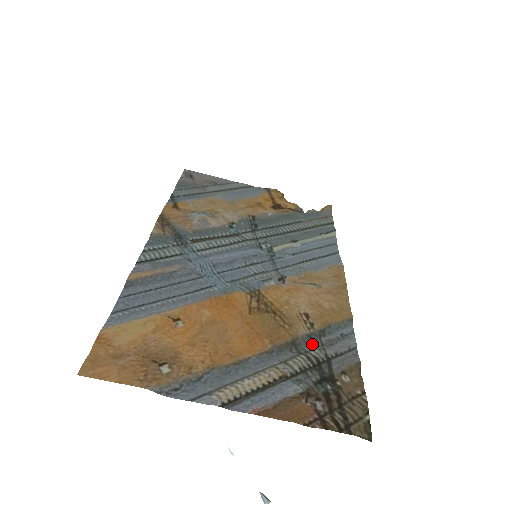
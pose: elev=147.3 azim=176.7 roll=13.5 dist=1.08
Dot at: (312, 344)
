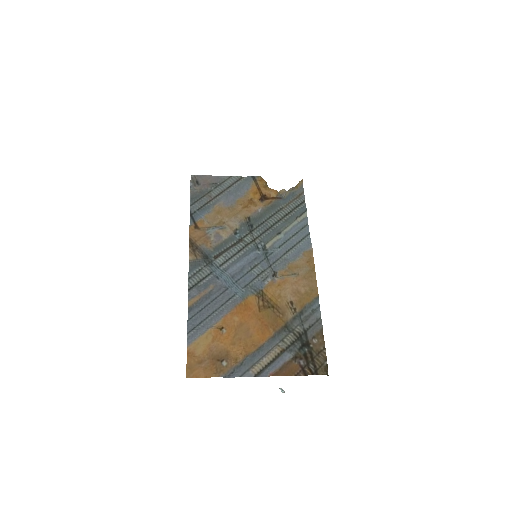
Dot at: (296, 323)
